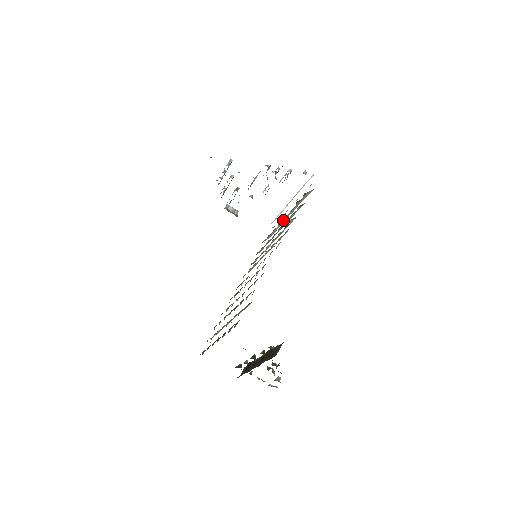
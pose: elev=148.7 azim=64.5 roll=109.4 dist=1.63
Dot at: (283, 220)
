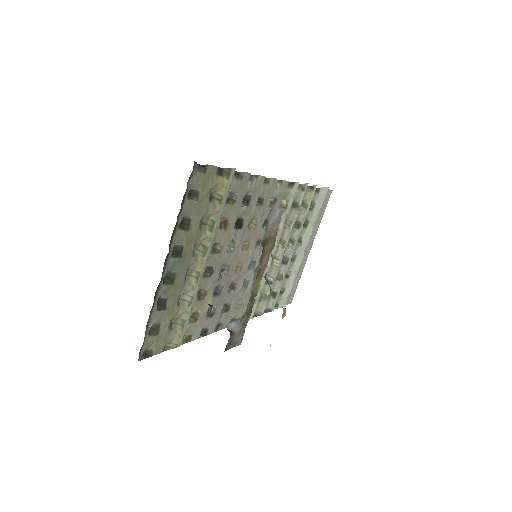
Dot at: occluded
